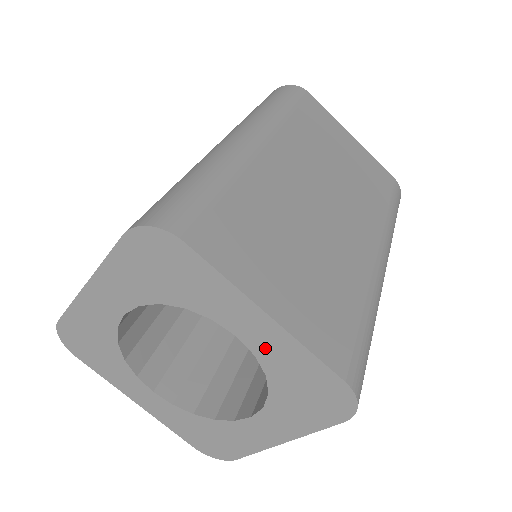
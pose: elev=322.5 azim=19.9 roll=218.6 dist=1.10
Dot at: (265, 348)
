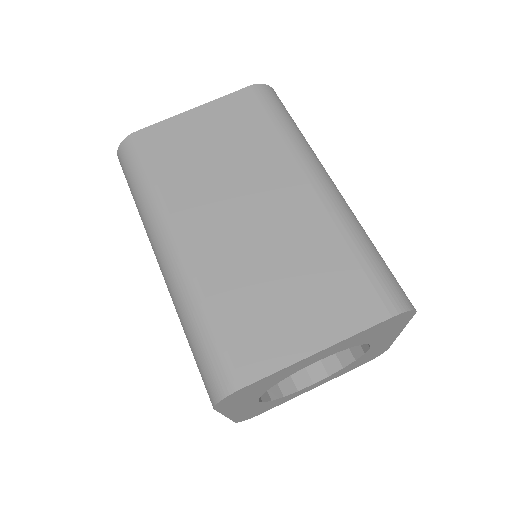
Dot at: (336, 350)
